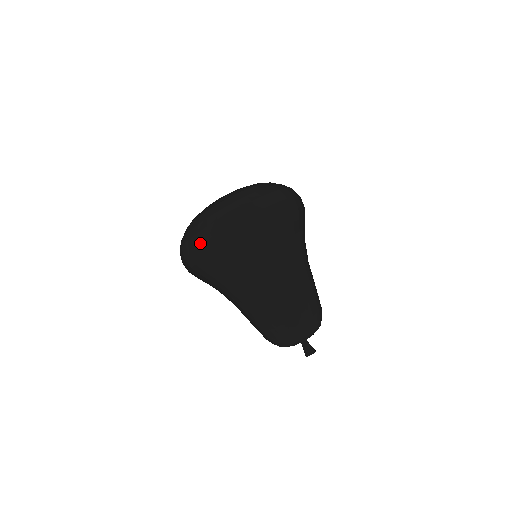
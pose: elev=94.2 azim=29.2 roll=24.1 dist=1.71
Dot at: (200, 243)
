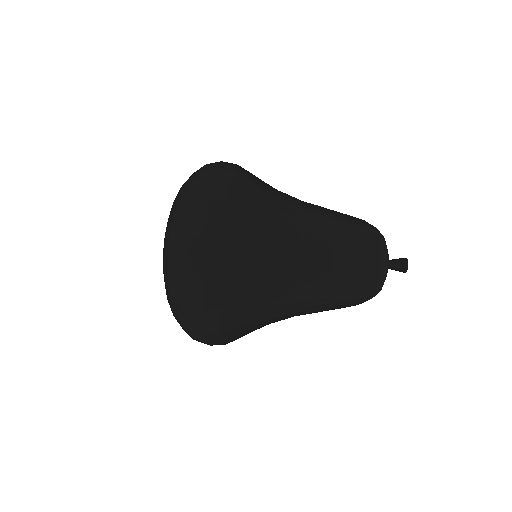
Dot at: (201, 297)
